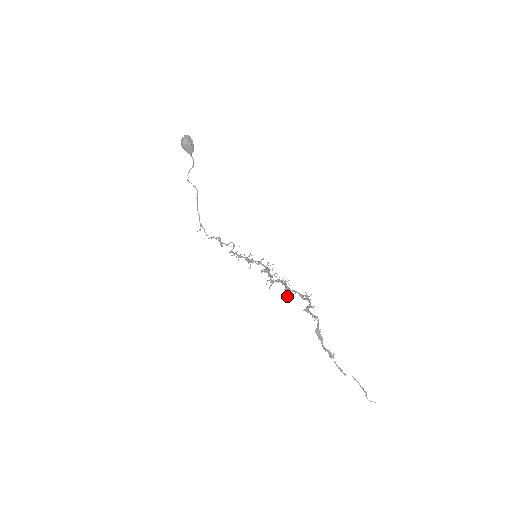
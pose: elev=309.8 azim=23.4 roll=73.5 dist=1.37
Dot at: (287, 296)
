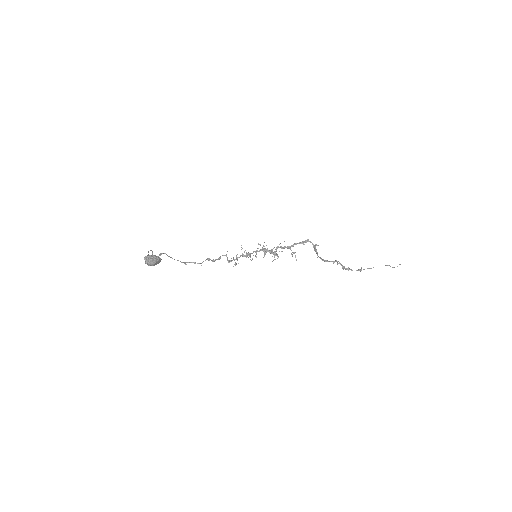
Dot at: (295, 255)
